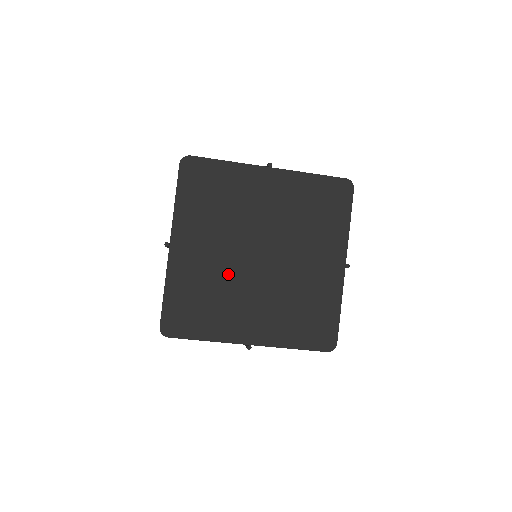
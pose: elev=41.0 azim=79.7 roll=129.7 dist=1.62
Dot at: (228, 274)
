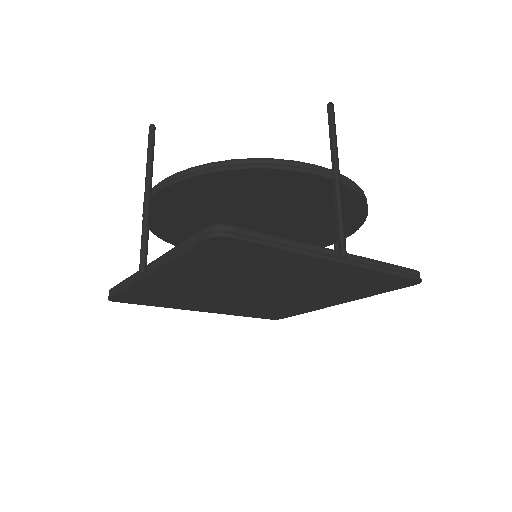
Dot at: (209, 293)
